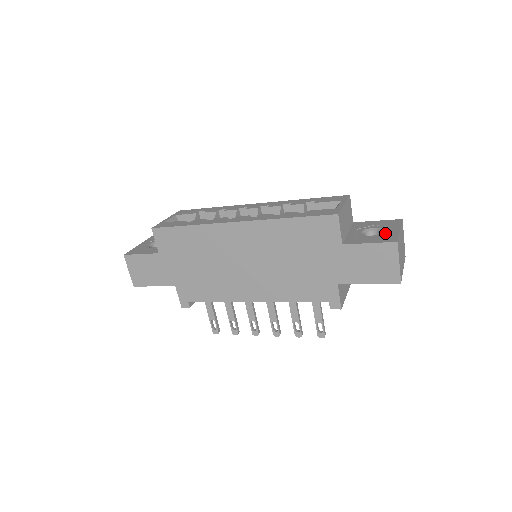
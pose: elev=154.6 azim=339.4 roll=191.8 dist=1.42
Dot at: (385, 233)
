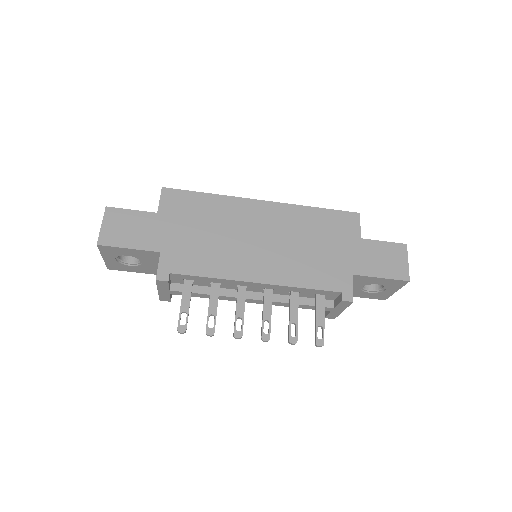
Dot at: occluded
